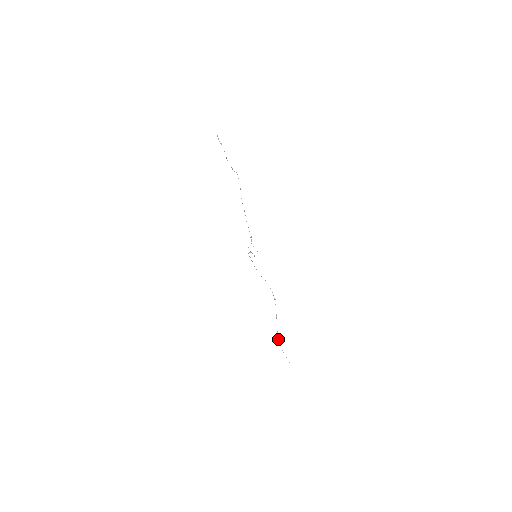
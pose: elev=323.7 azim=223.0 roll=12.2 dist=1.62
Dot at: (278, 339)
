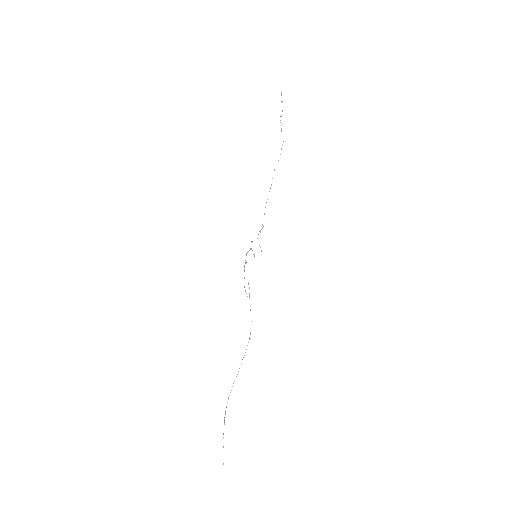
Dot at: occluded
